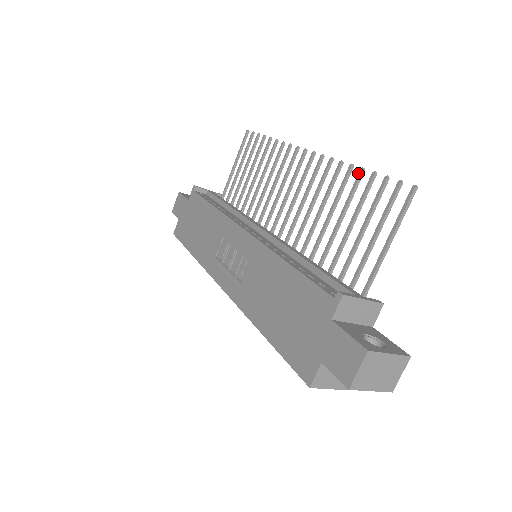
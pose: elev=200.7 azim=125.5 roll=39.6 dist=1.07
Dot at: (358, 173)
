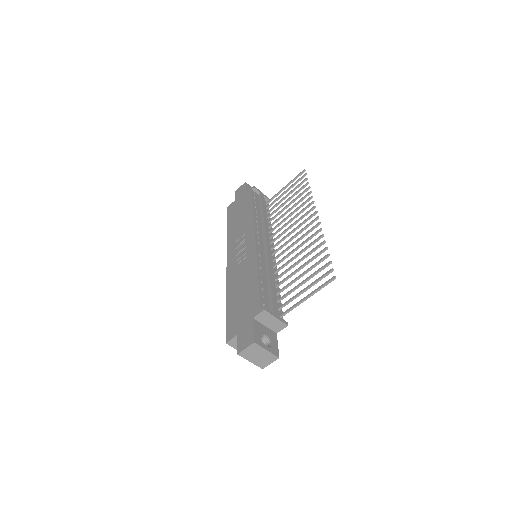
Dot at: (323, 249)
